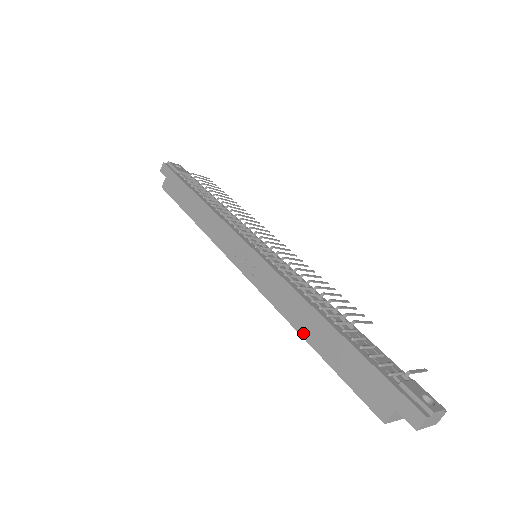
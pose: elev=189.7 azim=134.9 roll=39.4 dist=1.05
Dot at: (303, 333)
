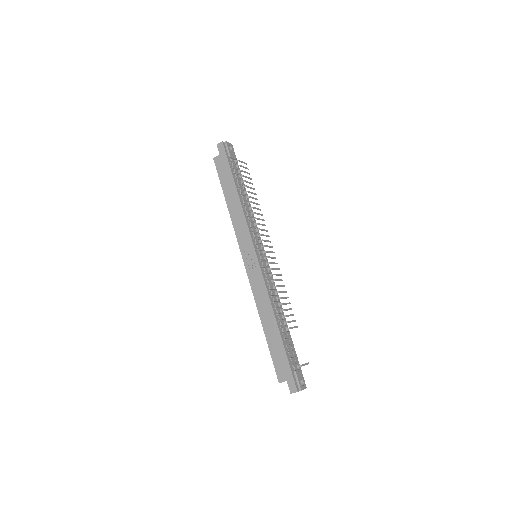
Dot at: (263, 321)
